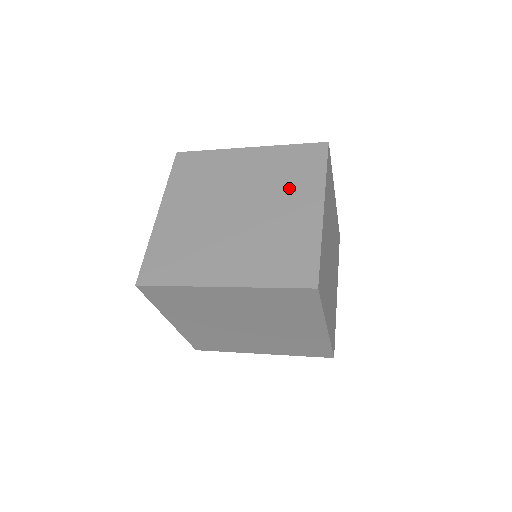
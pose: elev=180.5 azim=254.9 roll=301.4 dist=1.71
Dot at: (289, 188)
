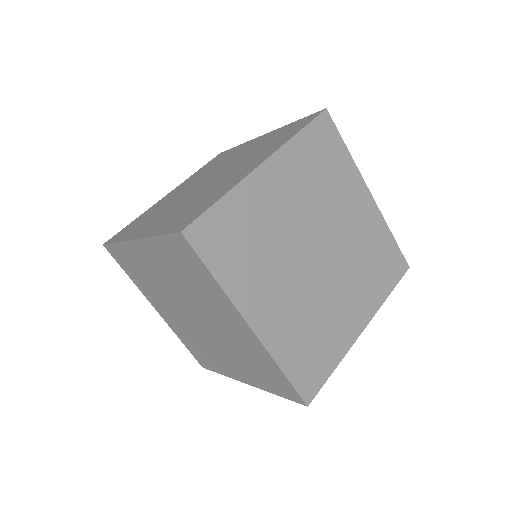
Dot at: (256, 155)
